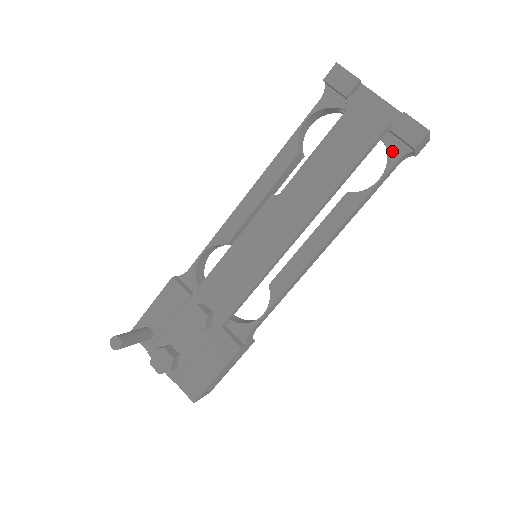
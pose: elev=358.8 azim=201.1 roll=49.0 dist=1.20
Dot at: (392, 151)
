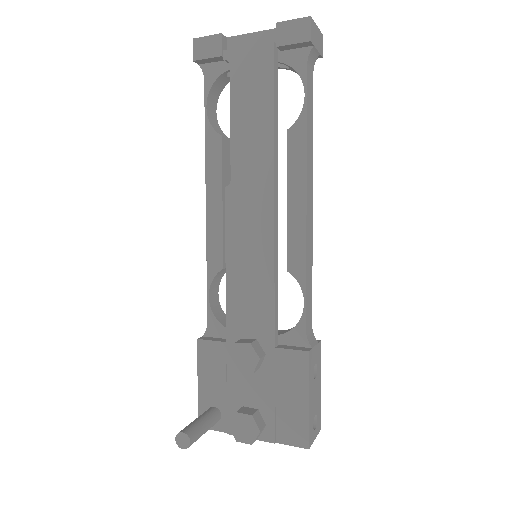
Dot at: (295, 63)
